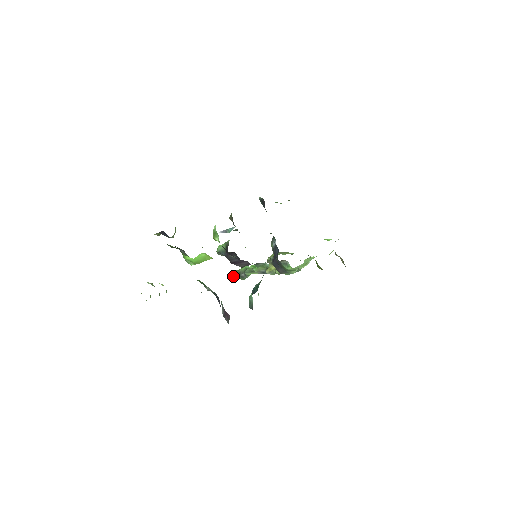
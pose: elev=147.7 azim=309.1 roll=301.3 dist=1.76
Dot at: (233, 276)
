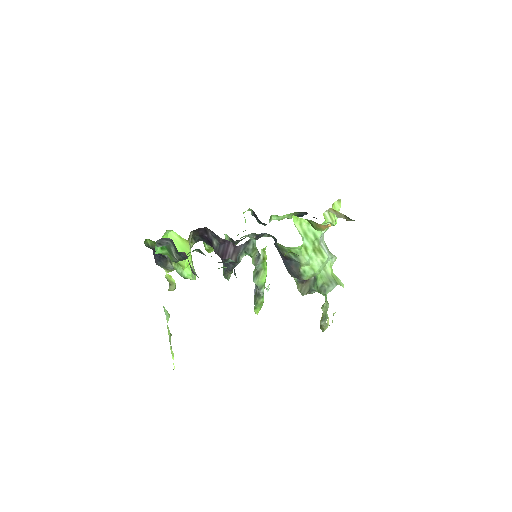
Dot at: (254, 304)
